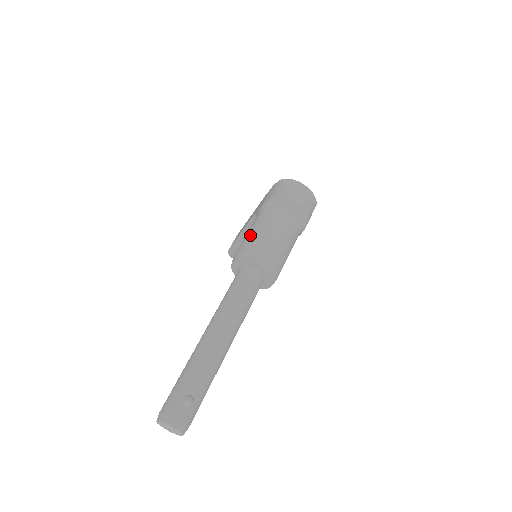
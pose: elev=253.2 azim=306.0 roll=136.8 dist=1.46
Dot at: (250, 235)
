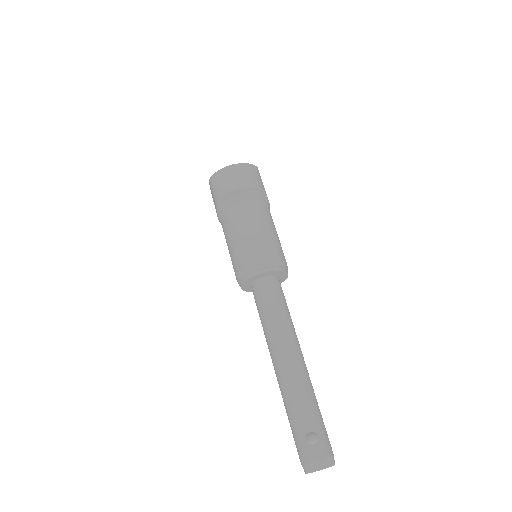
Dot at: (231, 254)
